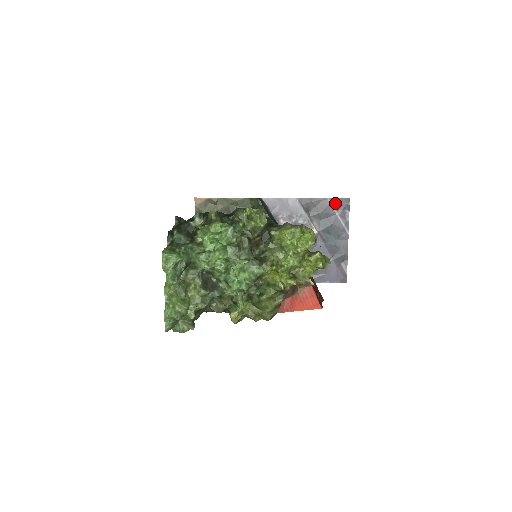
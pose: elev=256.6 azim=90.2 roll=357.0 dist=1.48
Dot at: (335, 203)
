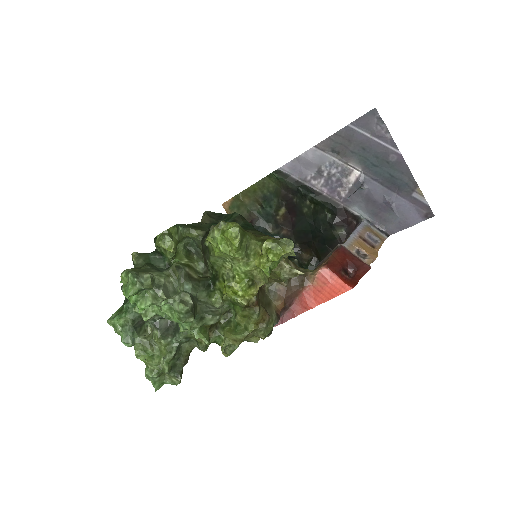
Dot at: (361, 125)
